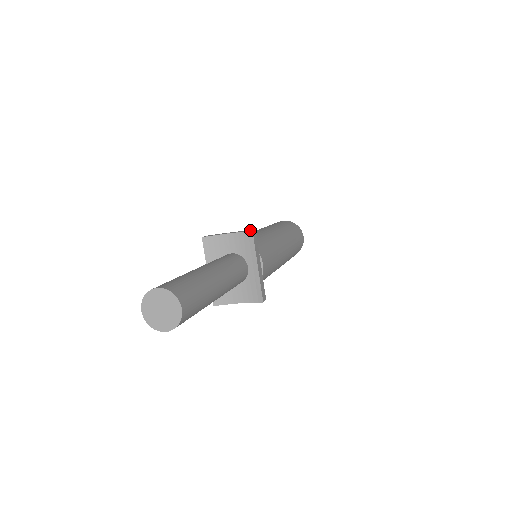
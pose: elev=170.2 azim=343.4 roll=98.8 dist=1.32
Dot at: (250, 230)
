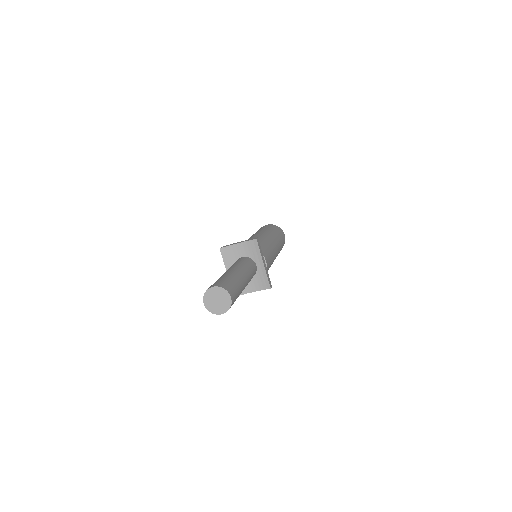
Dot at: (254, 238)
